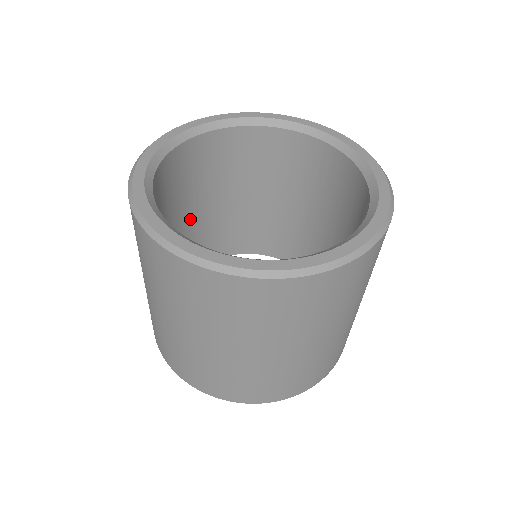
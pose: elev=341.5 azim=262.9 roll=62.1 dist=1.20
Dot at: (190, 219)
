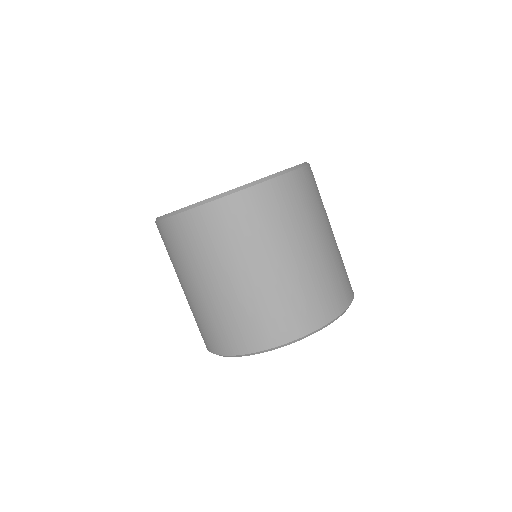
Dot at: occluded
